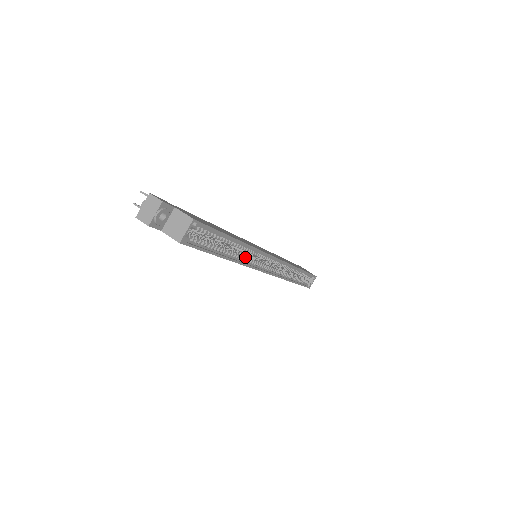
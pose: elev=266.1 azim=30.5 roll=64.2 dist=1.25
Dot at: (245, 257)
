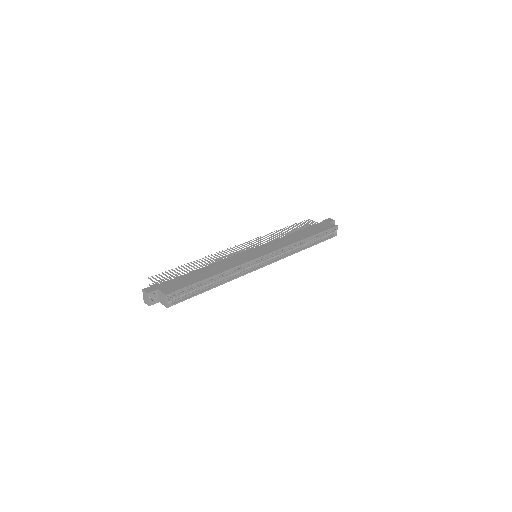
Dot at: (233, 274)
